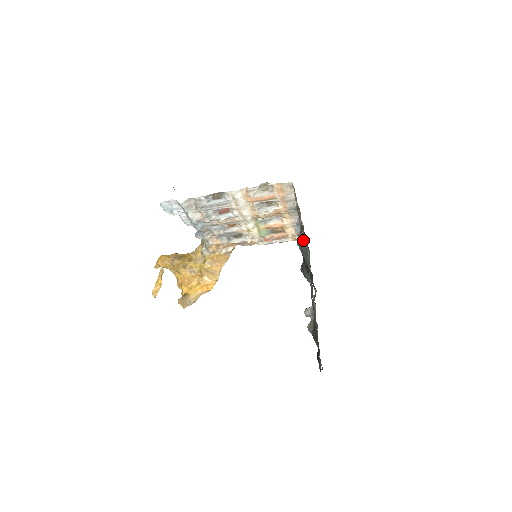
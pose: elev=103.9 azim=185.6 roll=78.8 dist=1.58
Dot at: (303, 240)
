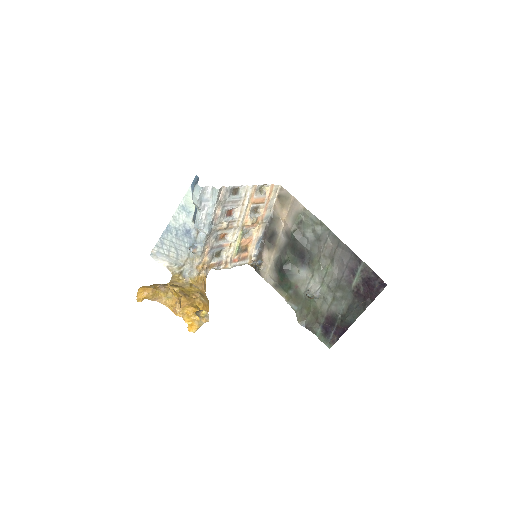
Dot at: (300, 225)
